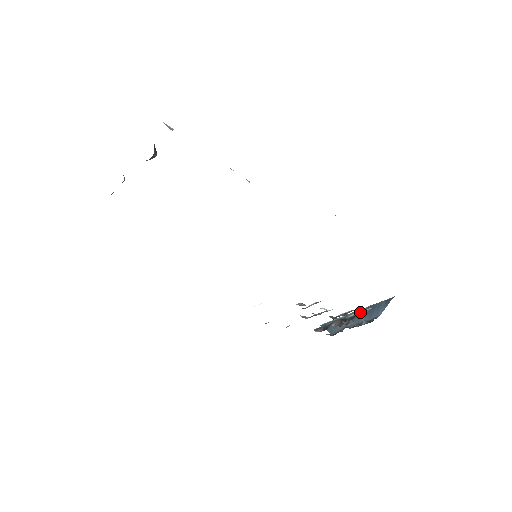
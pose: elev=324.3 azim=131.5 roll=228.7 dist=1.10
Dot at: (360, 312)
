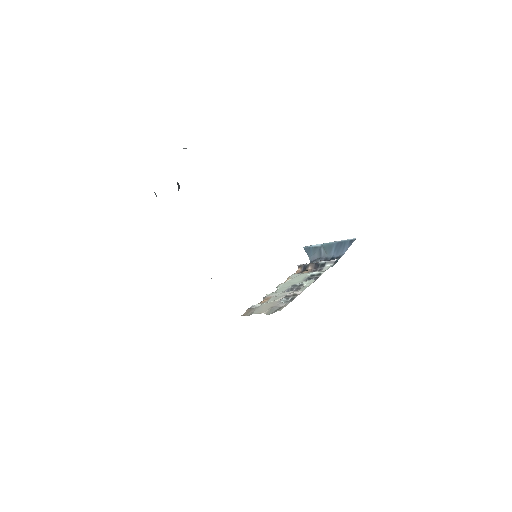
Dot at: (328, 262)
